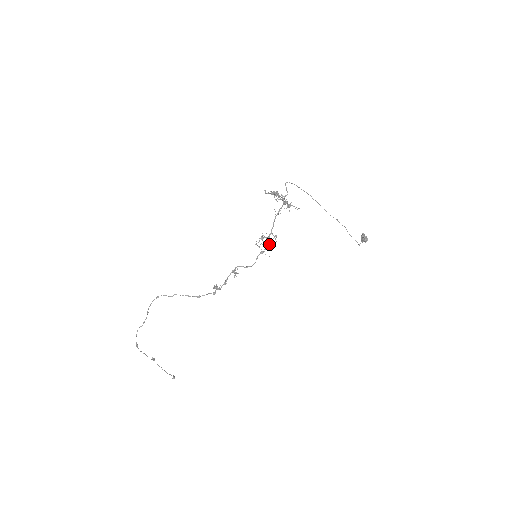
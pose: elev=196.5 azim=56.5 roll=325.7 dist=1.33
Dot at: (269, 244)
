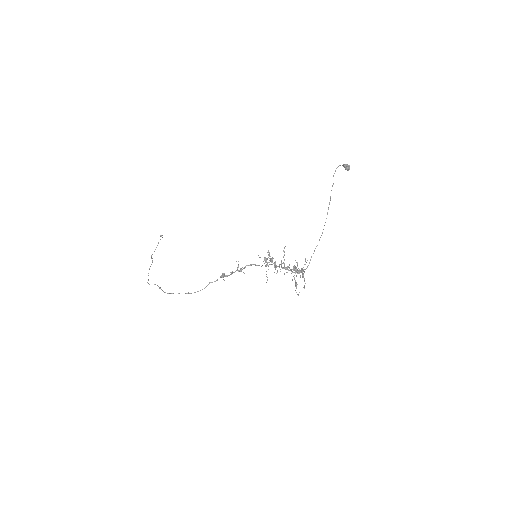
Dot at: occluded
